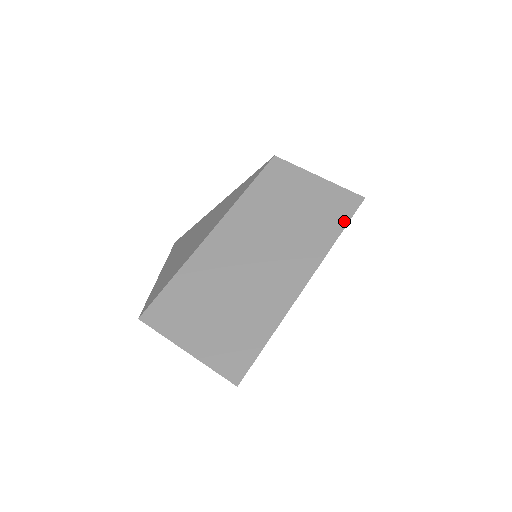
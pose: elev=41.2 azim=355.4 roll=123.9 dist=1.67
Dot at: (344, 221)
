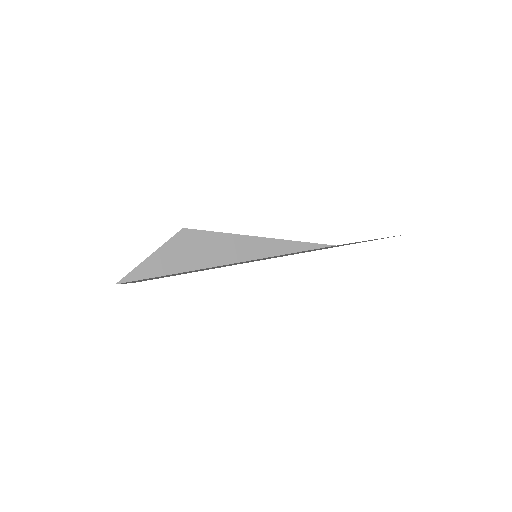
Dot at: (372, 240)
